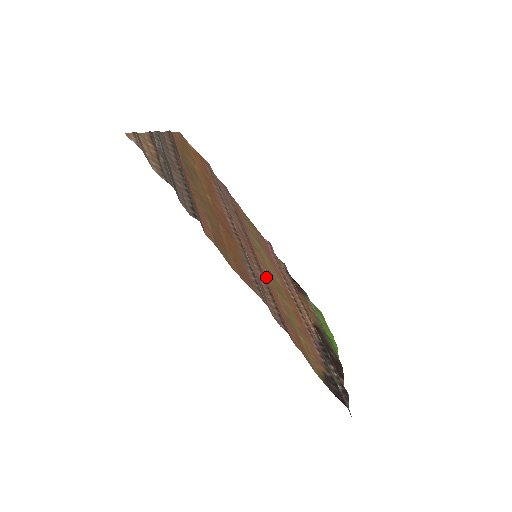
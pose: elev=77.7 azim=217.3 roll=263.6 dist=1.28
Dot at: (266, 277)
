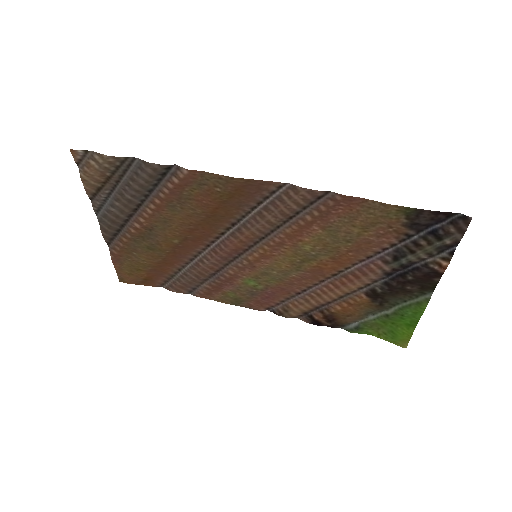
Dot at: (278, 243)
